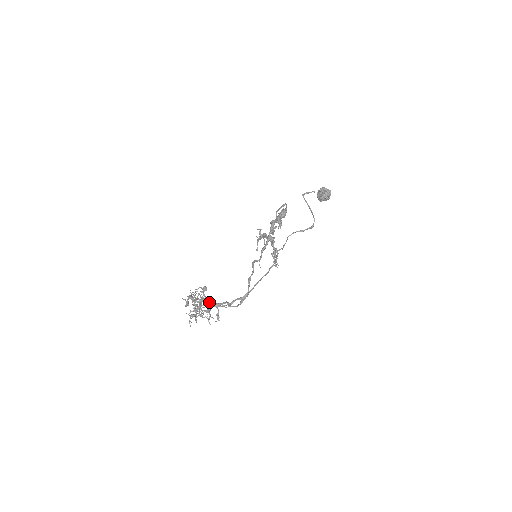
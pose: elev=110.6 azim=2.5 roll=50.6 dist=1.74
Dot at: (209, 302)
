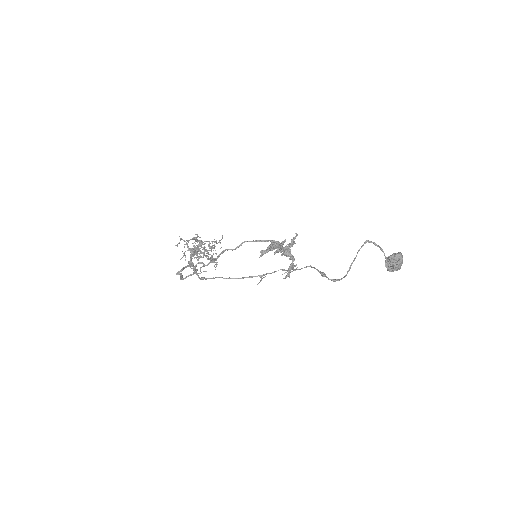
Dot at: (190, 256)
